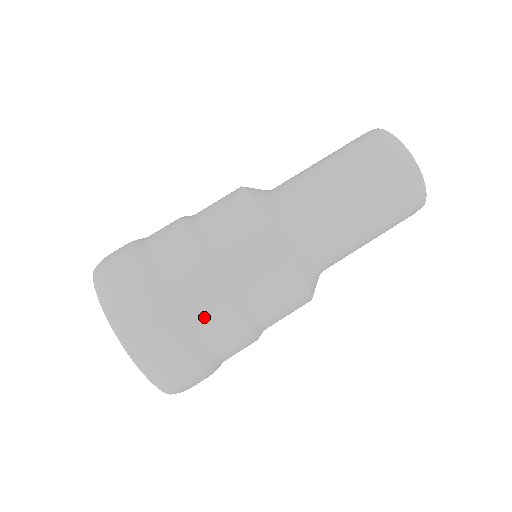
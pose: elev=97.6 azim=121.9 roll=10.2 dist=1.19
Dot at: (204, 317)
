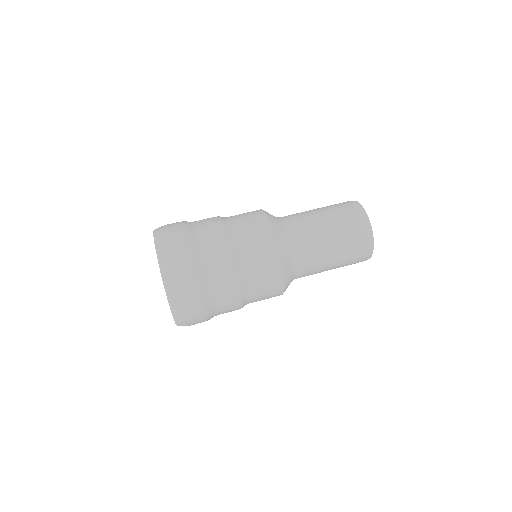
Dot at: (215, 273)
